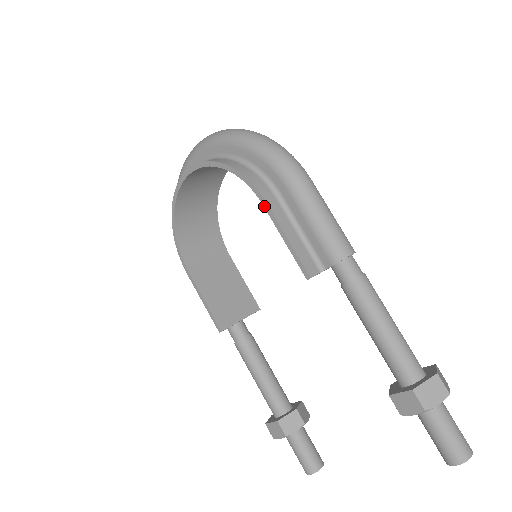
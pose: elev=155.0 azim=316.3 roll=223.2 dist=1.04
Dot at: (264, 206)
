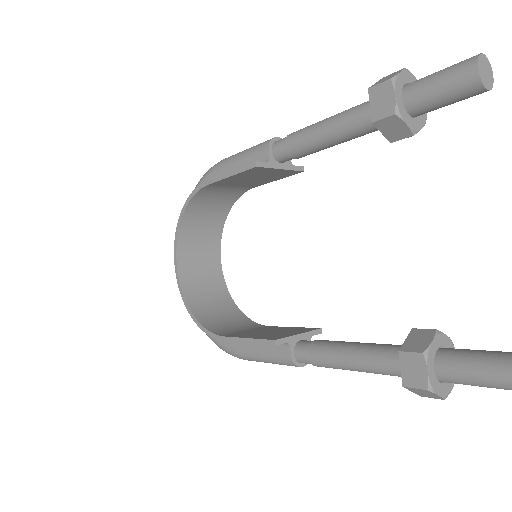
Dot at: (209, 184)
